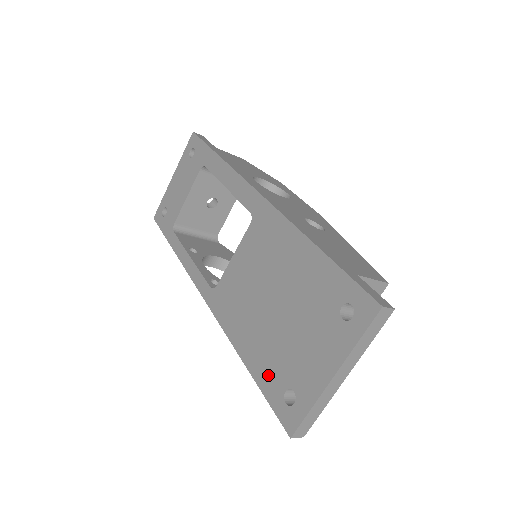
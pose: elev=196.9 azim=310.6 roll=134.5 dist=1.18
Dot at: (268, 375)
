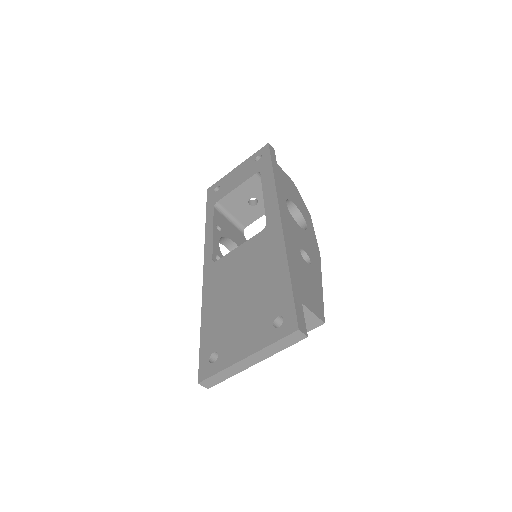
Dot at: (210, 337)
